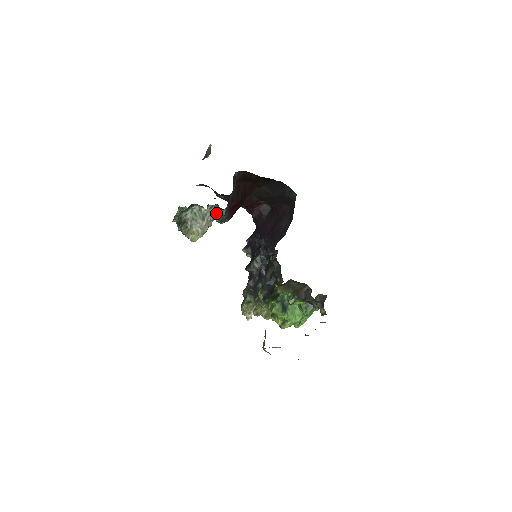
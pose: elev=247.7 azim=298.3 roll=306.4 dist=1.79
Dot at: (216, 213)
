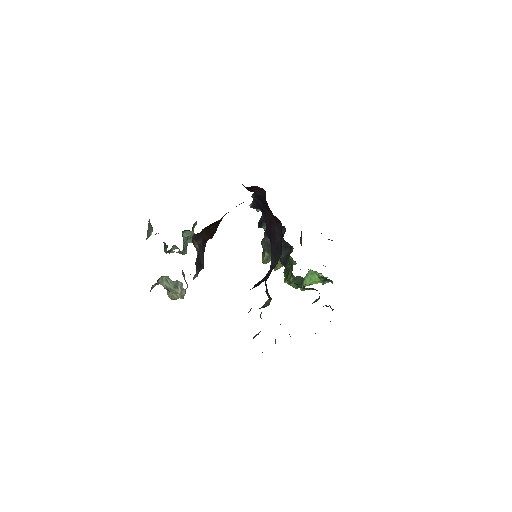
Dot at: occluded
